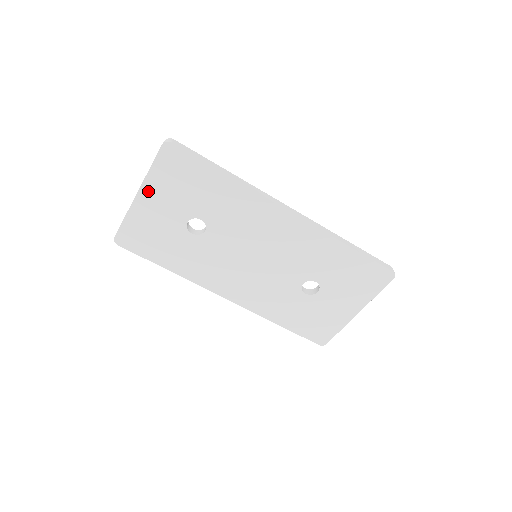
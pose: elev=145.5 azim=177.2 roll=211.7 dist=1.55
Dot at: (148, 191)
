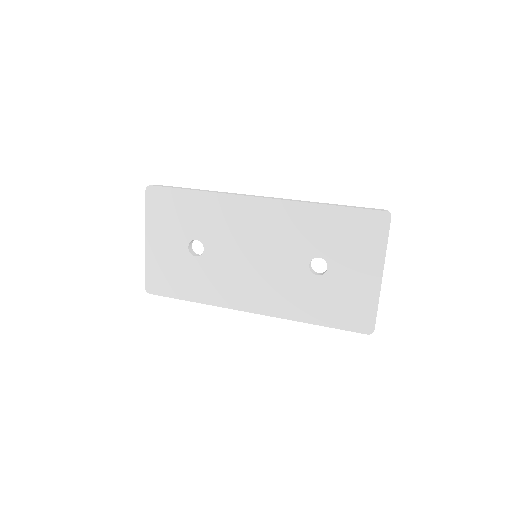
Dot at: (152, 233)
